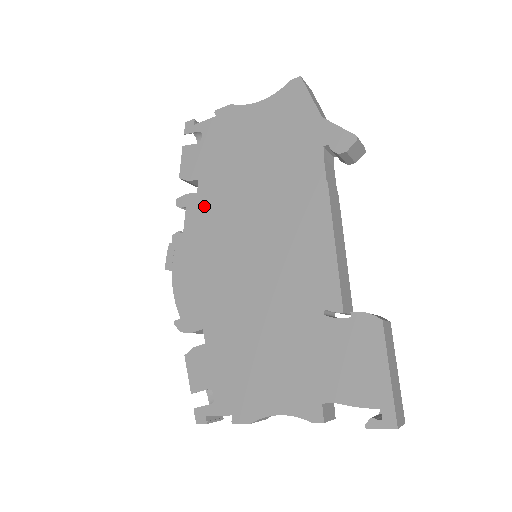
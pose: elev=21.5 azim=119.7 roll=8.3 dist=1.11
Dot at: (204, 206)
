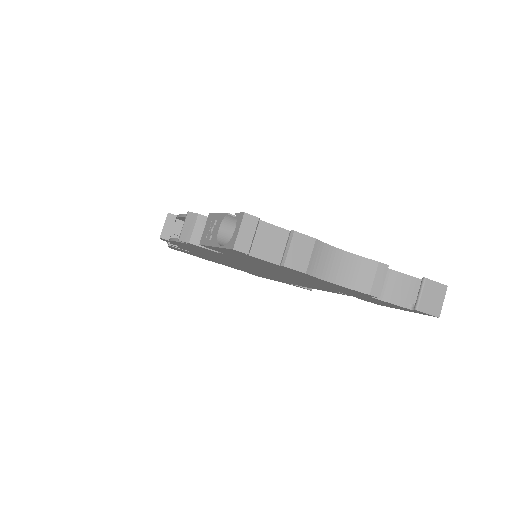
Dot at: occluded
